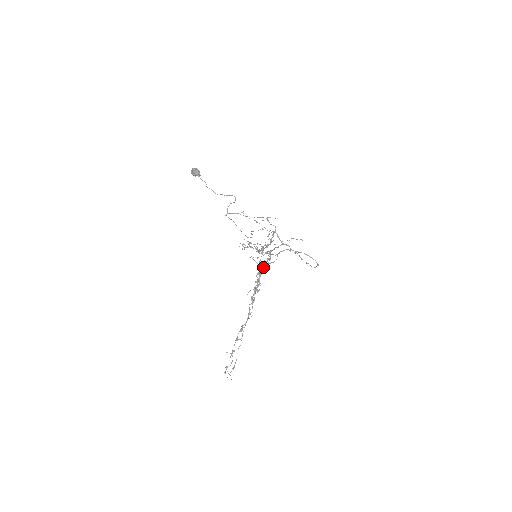
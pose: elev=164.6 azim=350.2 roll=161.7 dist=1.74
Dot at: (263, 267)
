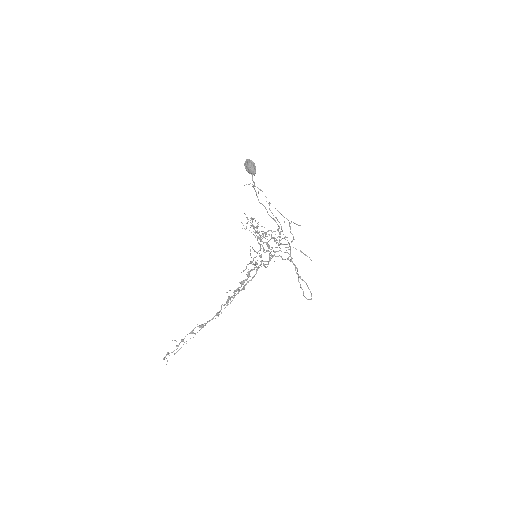
Dot at: occluded
